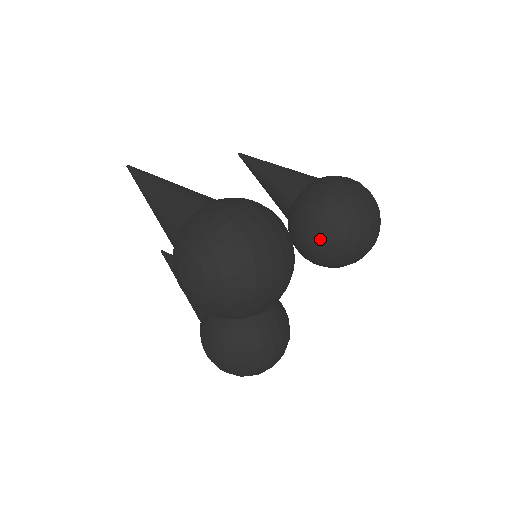
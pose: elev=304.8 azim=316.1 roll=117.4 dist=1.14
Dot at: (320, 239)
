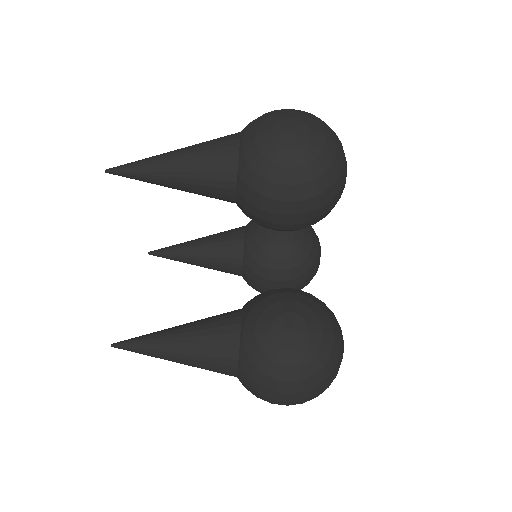
Dot at: (293, 234)
